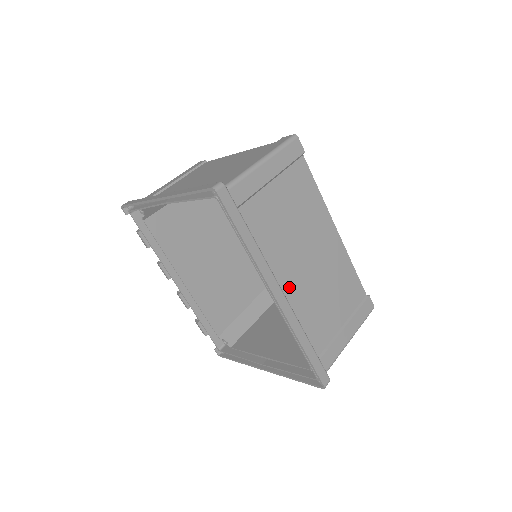
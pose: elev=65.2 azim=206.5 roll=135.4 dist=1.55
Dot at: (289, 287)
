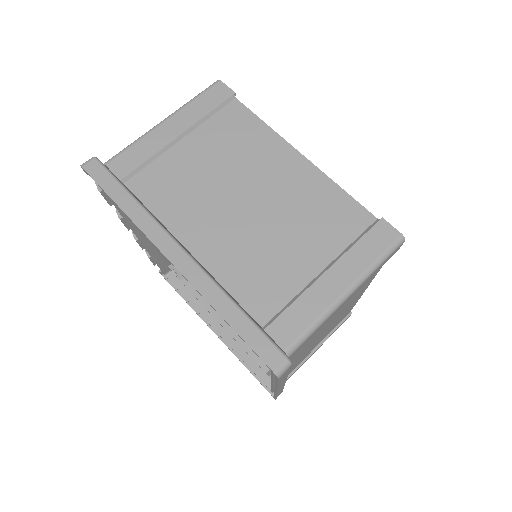
Dot at: (292, 364)
